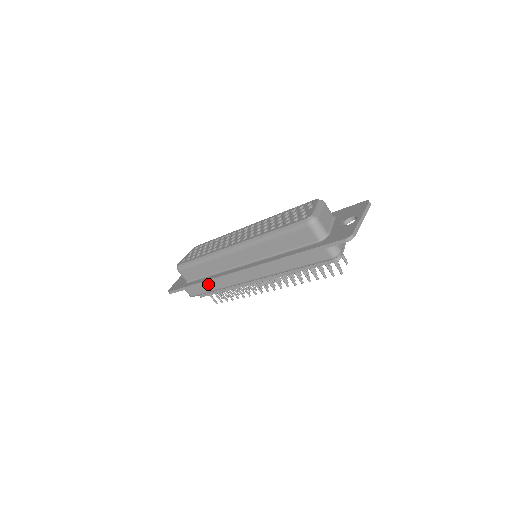
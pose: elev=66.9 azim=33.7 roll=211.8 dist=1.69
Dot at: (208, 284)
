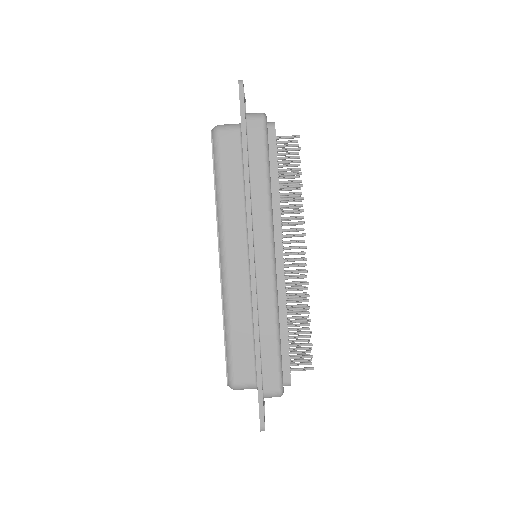
Dot at: (263, 338)
